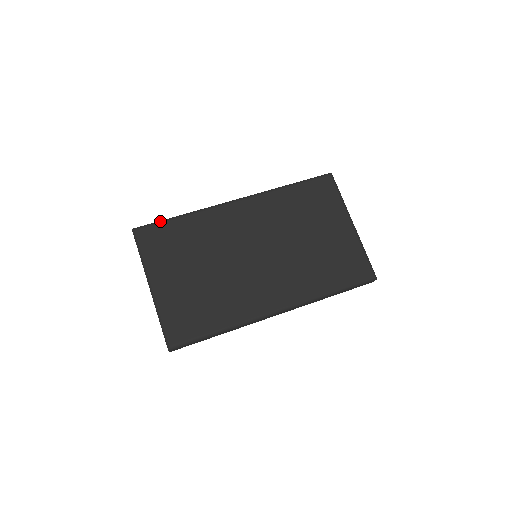
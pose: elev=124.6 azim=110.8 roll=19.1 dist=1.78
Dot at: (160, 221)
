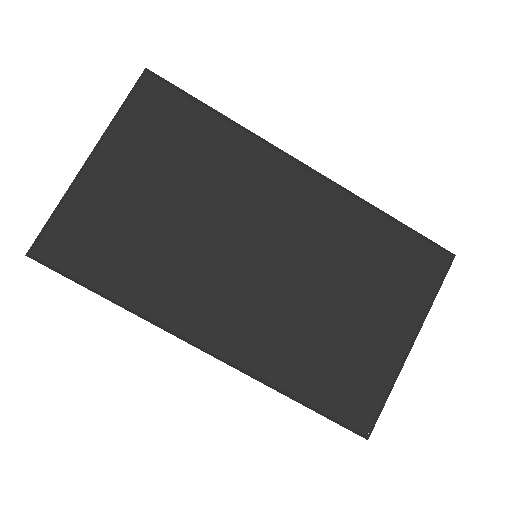
Dot at: occluded
